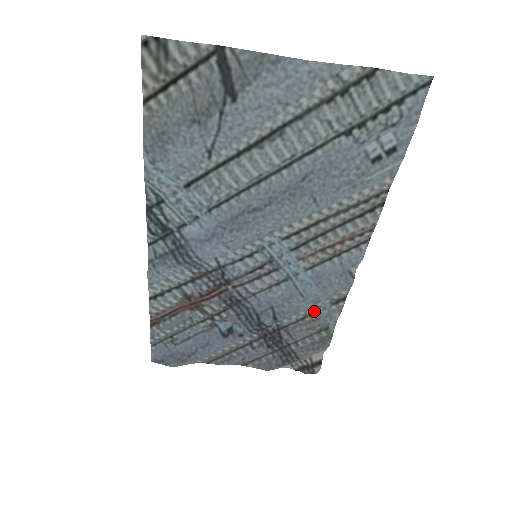
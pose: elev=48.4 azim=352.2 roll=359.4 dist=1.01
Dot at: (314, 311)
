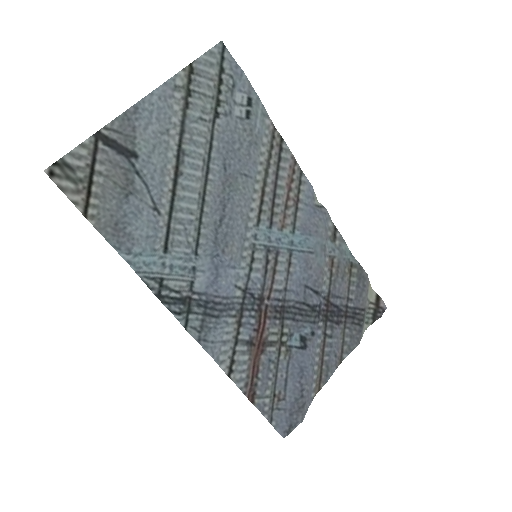
Dot at: (331, 260)
